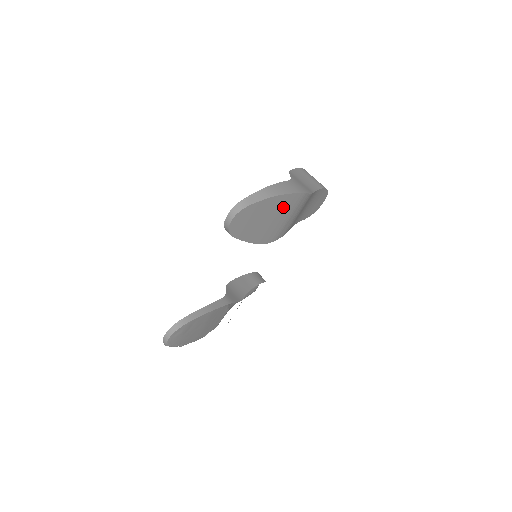
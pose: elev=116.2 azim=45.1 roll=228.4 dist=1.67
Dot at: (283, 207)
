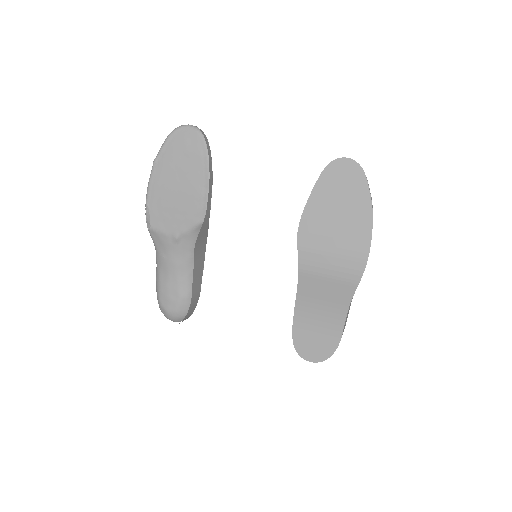
Dot at: (353, 232)
